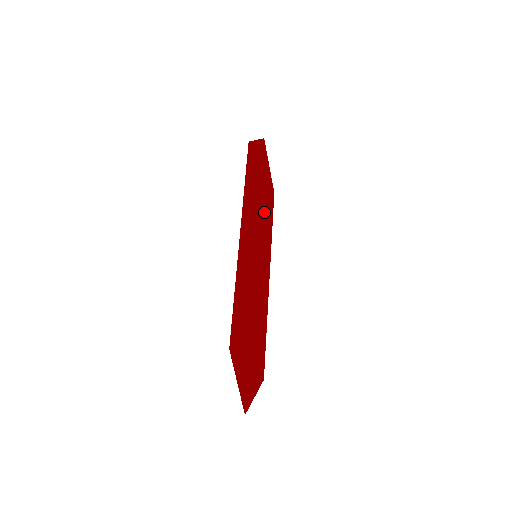
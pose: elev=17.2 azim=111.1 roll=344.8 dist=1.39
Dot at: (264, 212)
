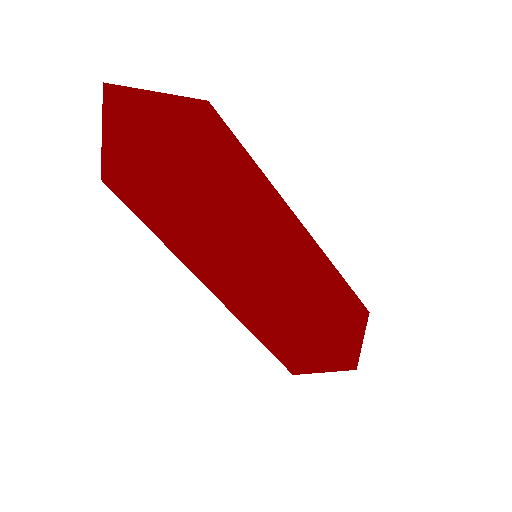
Dot at: (219, 181)
